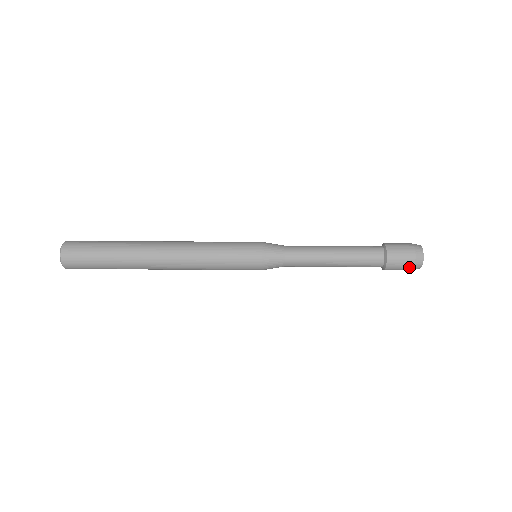
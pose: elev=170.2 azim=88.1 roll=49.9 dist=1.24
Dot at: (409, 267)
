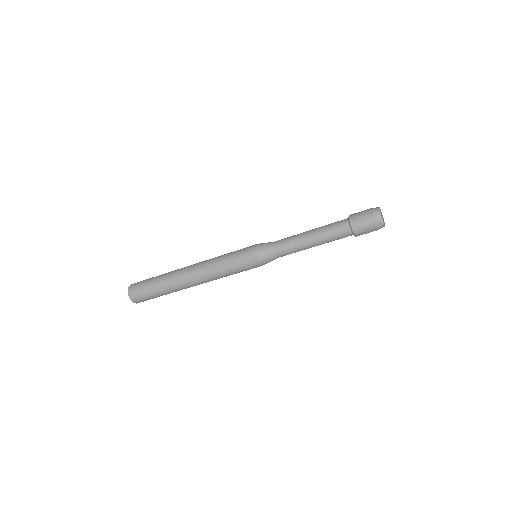
Dot at: (368, 211)
